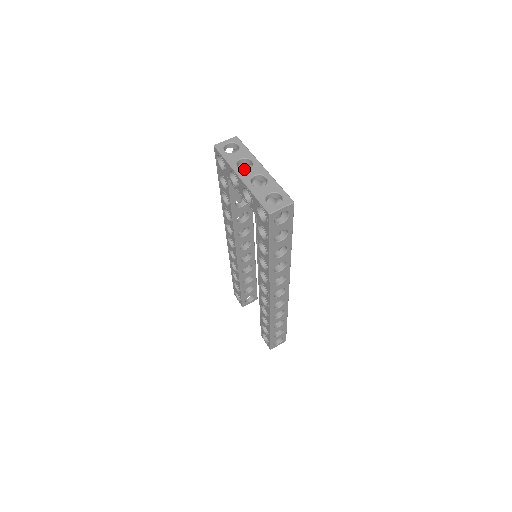
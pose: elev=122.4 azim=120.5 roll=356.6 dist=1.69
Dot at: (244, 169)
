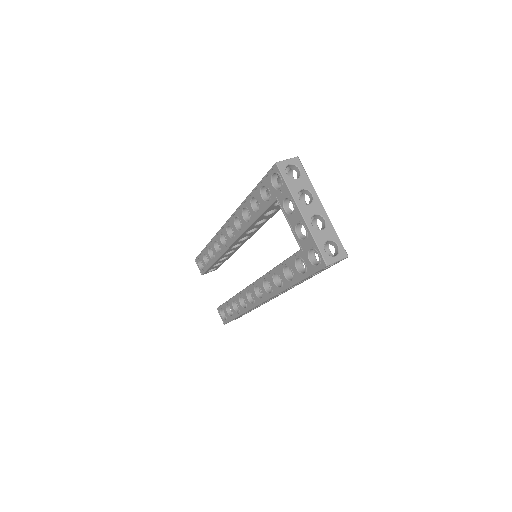
Dot at: (305, 204)
